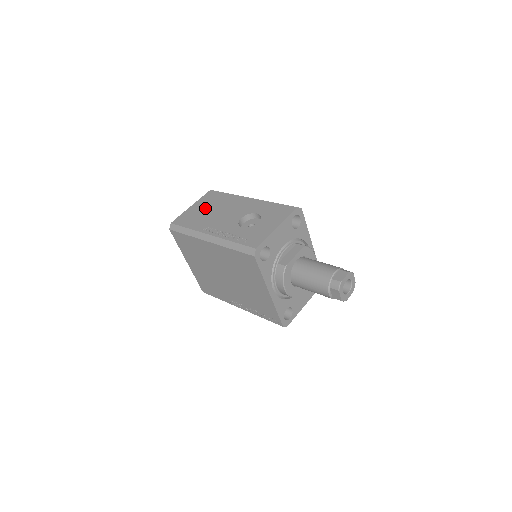
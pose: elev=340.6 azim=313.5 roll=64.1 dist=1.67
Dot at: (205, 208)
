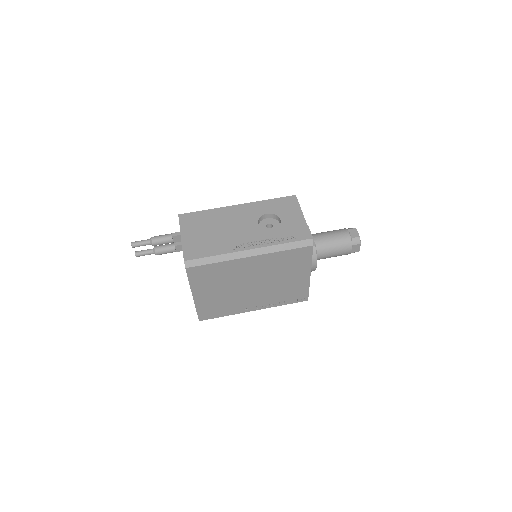
Dot at: (203, 232)
